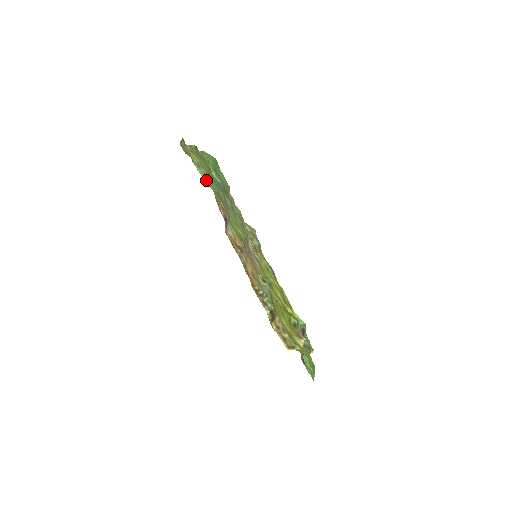
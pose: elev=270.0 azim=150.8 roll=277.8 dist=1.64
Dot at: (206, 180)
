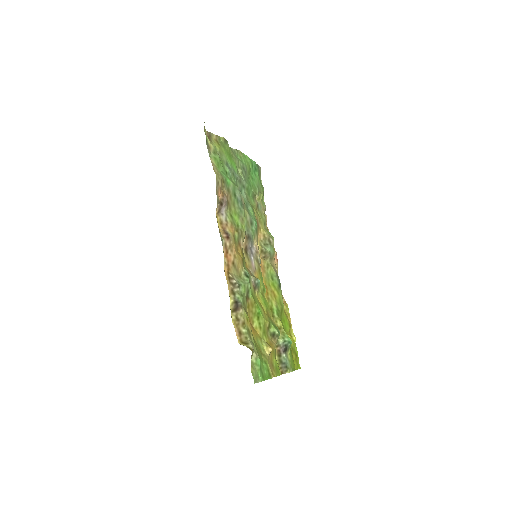
Dot at: (215, 164)
